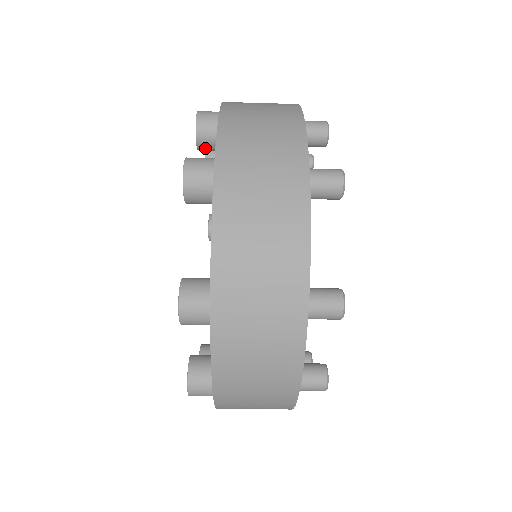
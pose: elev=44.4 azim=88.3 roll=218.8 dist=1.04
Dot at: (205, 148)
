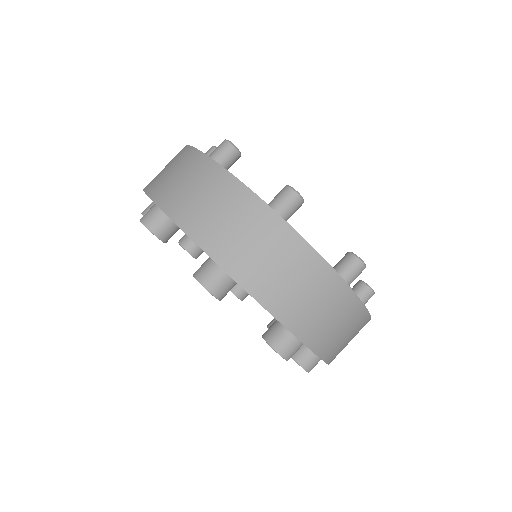
Dot at: (191, 248)
